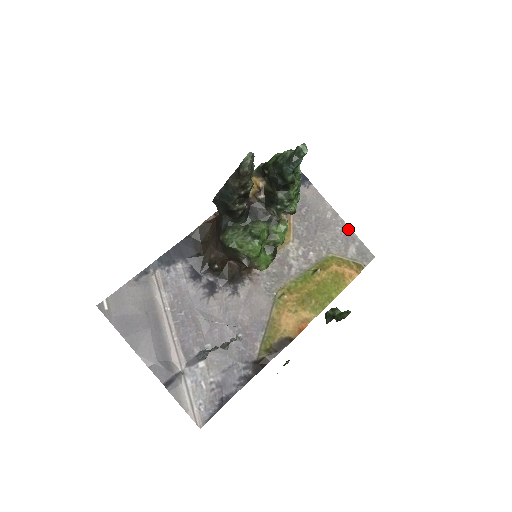
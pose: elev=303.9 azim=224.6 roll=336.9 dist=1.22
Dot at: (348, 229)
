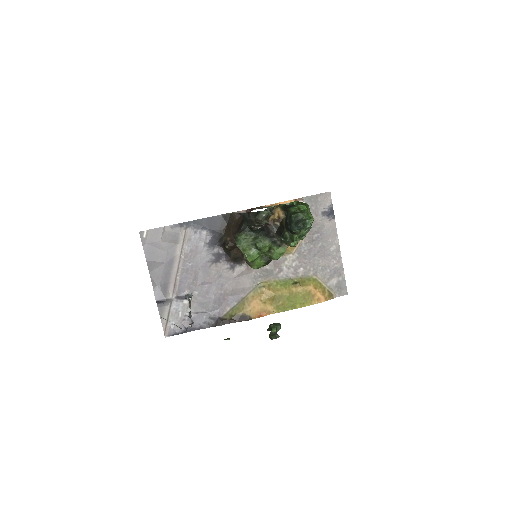
Dot at: (341, 265)
